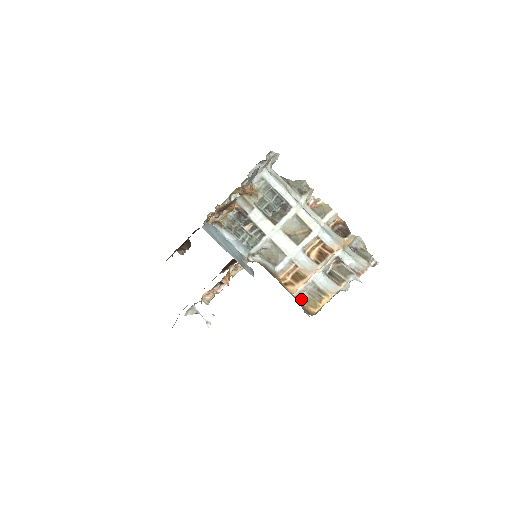
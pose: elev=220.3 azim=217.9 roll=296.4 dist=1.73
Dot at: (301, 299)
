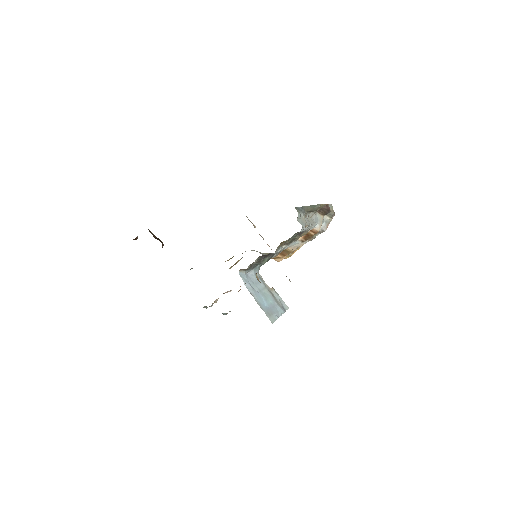
Dot at: occluded
